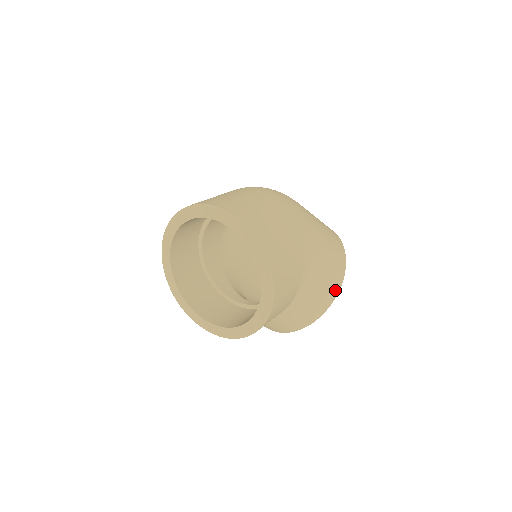
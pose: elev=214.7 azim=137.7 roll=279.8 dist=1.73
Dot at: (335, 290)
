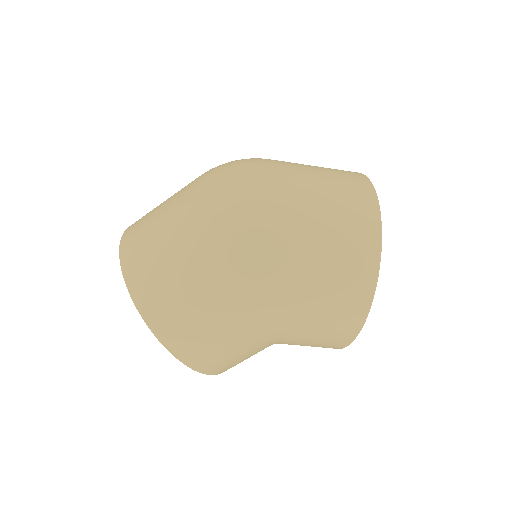
Dot at: (342, 342)
